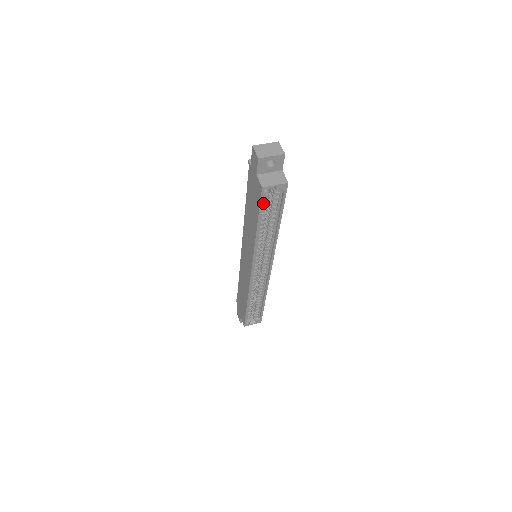
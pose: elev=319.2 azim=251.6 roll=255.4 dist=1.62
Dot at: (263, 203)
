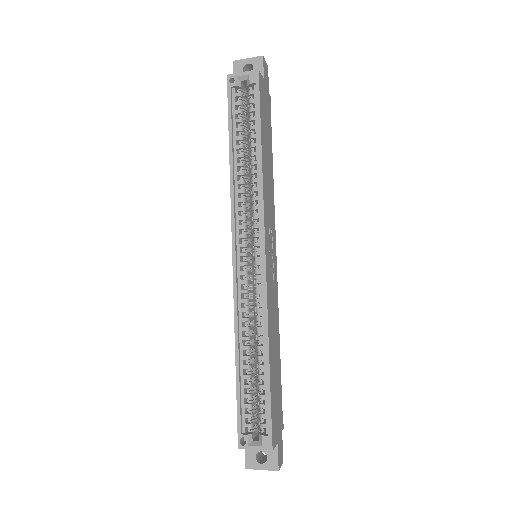
Dot at: (235, 107)
